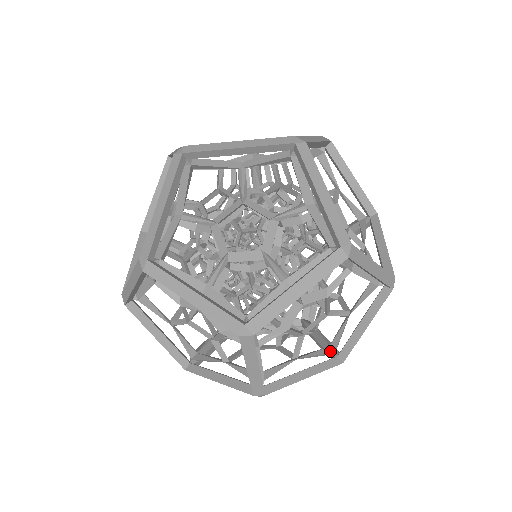
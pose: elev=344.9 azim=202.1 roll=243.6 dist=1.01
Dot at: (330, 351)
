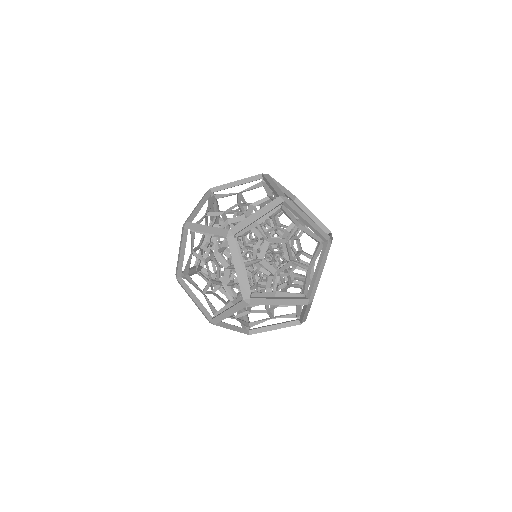
Dot at: (294, 316)
